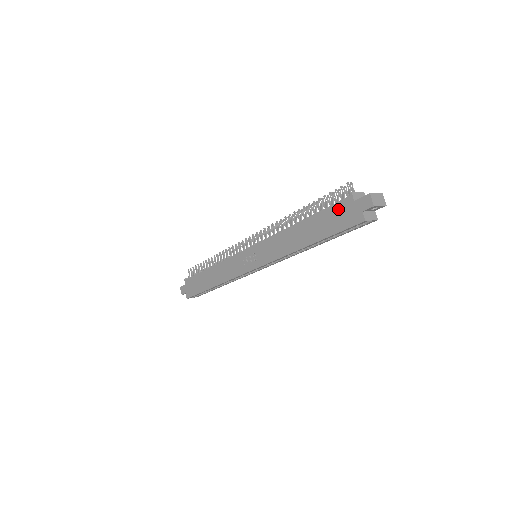
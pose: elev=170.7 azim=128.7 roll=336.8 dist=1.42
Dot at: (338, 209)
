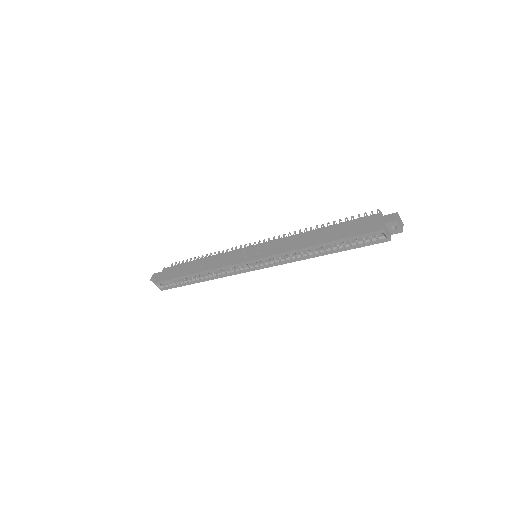
Dot at: (363, 221)
